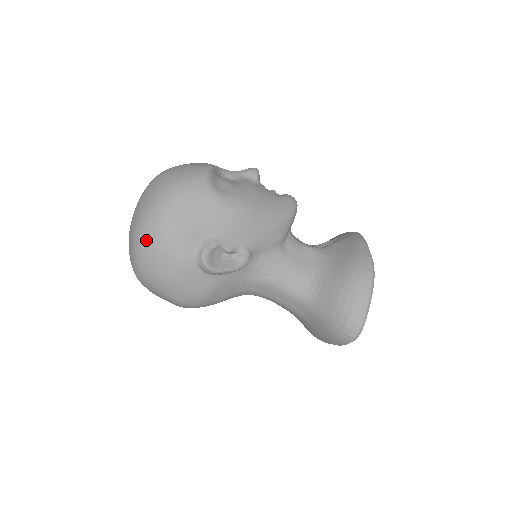
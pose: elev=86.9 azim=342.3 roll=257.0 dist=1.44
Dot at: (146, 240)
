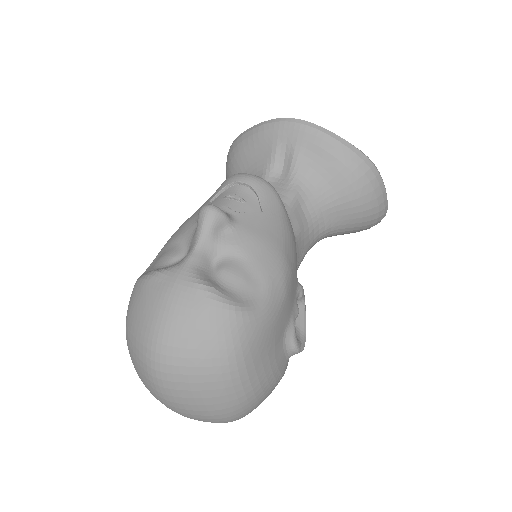
Dot at: (246, 413)
